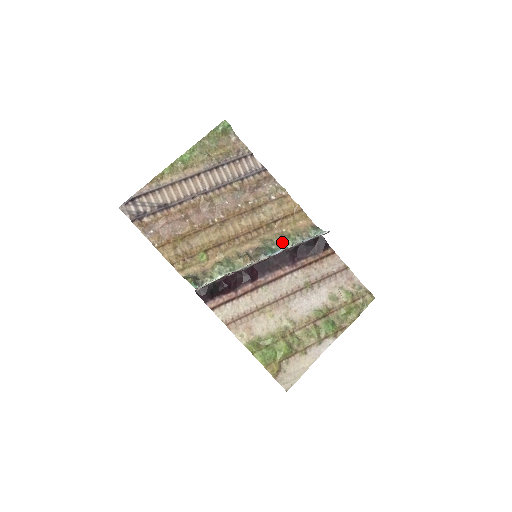
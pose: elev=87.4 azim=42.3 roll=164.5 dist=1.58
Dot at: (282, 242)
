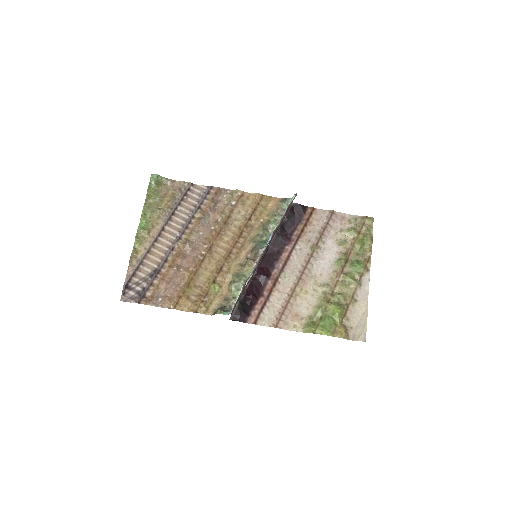
Dot at: (267, 230)
